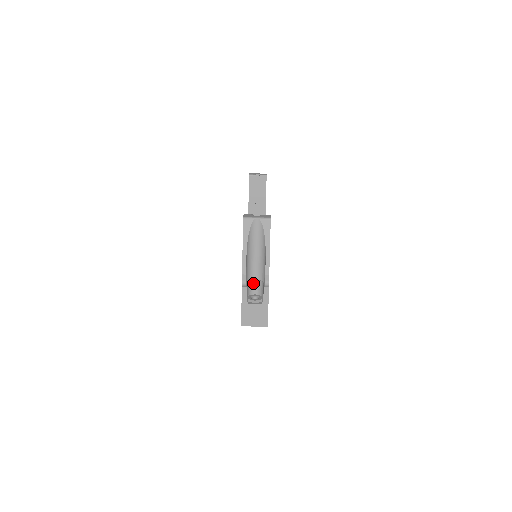
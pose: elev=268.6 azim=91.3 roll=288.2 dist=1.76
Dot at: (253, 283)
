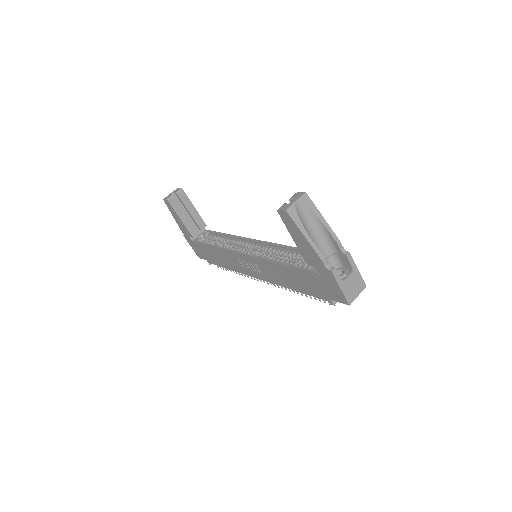
Dot at: occluded
